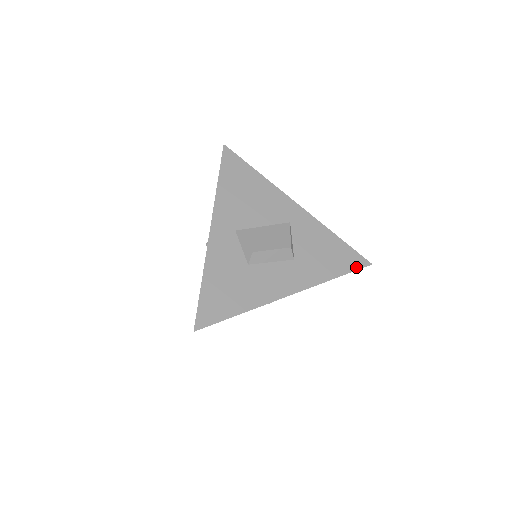
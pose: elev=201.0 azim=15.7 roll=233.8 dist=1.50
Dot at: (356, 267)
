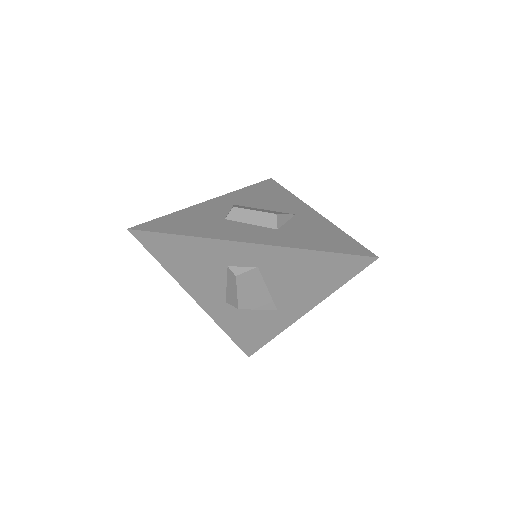
Dot at: (353, 253)
